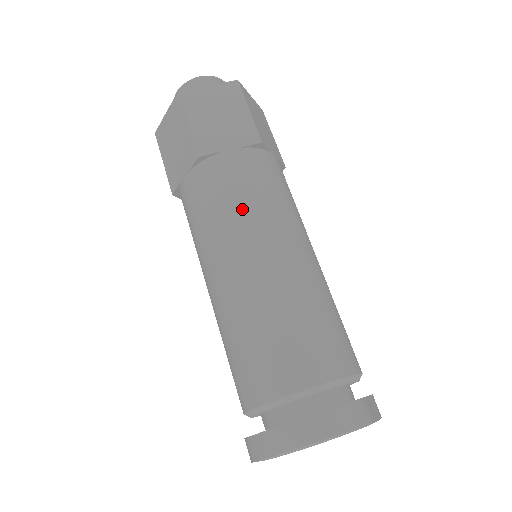
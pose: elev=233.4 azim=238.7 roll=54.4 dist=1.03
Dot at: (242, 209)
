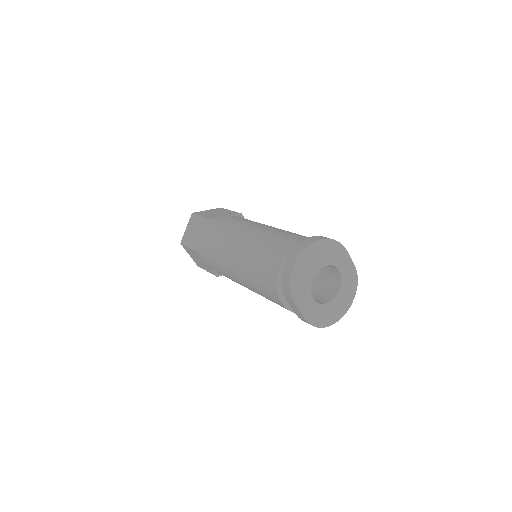
Dot at: (241, 223)
